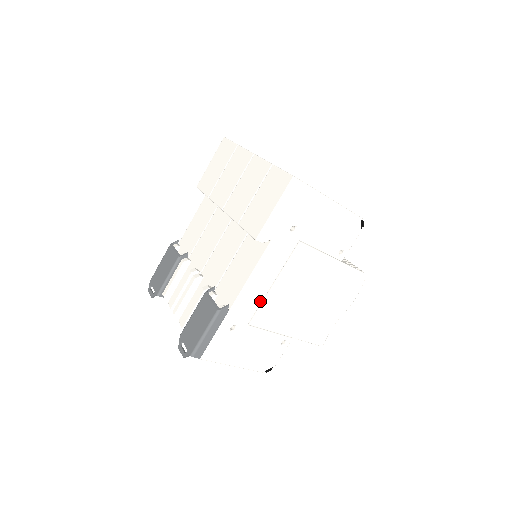
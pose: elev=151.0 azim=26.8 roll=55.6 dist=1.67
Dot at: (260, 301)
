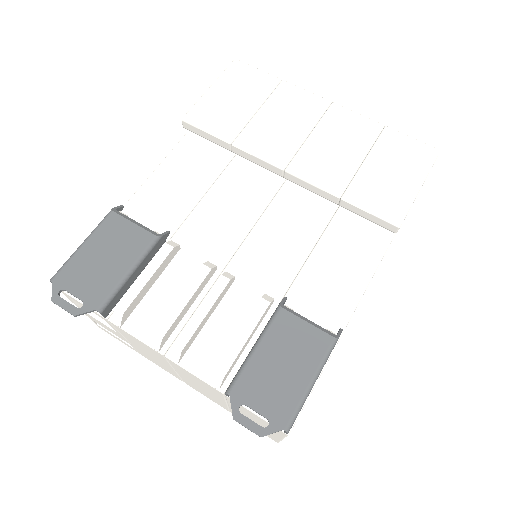
Dot at: occluded
